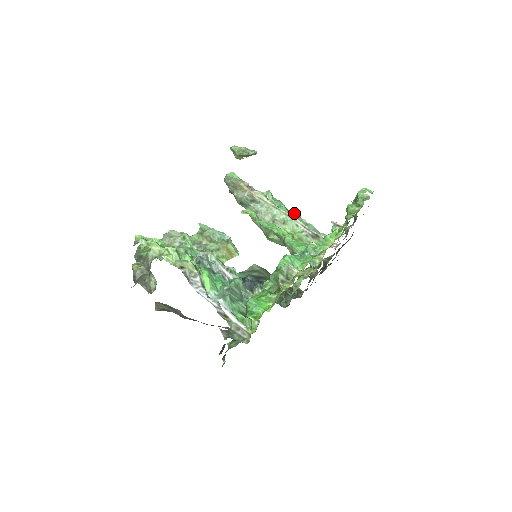
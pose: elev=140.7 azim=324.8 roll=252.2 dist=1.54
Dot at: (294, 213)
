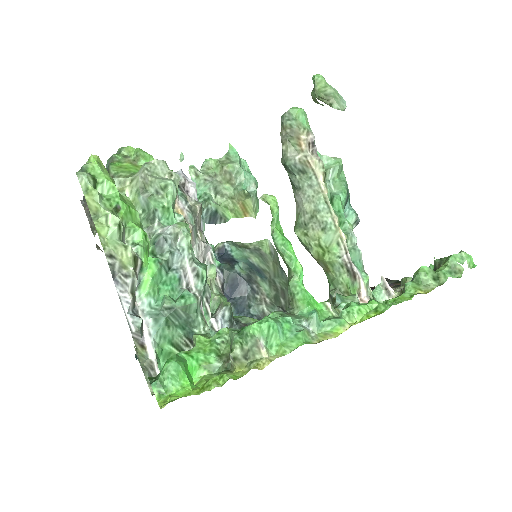
Dot at: (354, 211)
